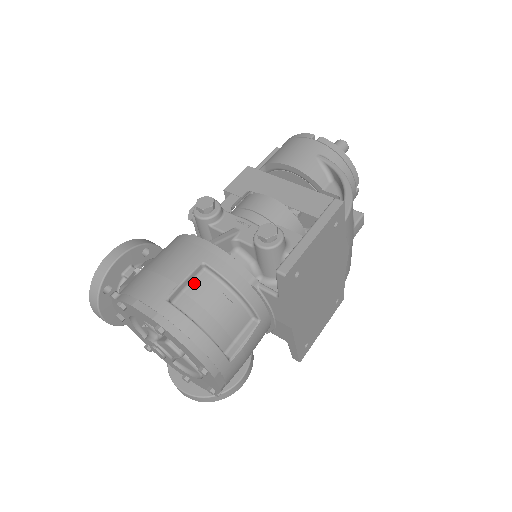
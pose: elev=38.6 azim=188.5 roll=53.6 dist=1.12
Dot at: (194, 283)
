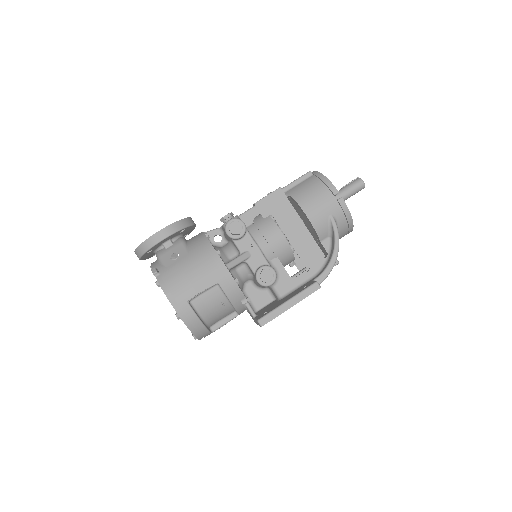
Dot at: (208, 292)
